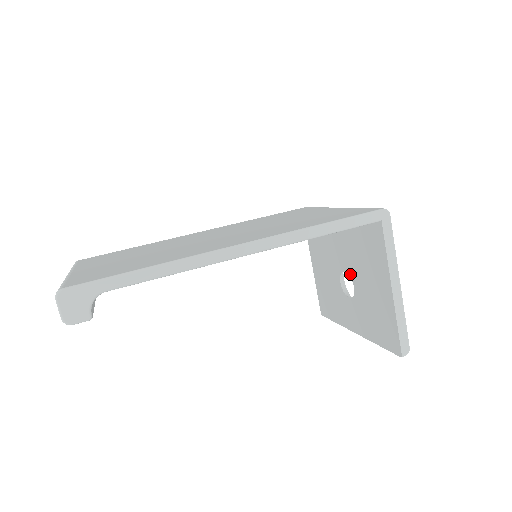
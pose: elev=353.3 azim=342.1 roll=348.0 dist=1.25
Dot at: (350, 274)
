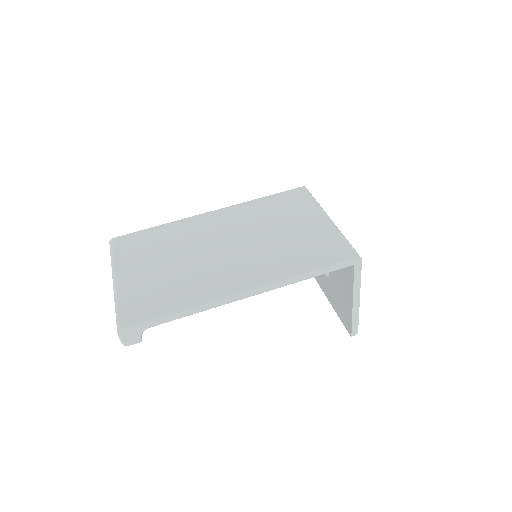
Dot at: occluded
